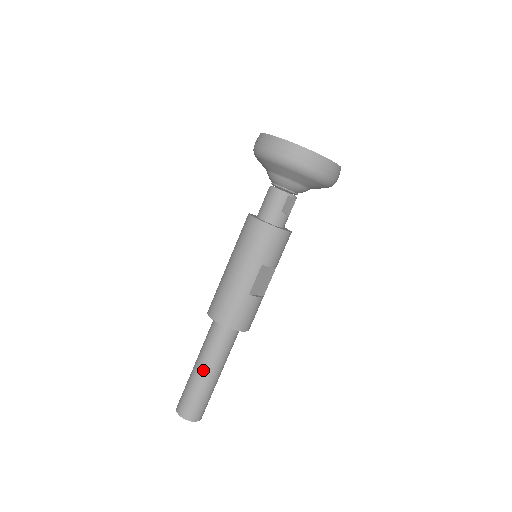
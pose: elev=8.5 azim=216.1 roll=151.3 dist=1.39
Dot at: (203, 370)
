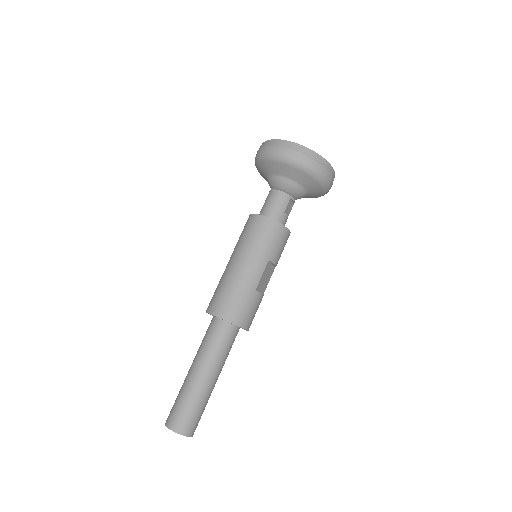
Dot at: (203, 374)
